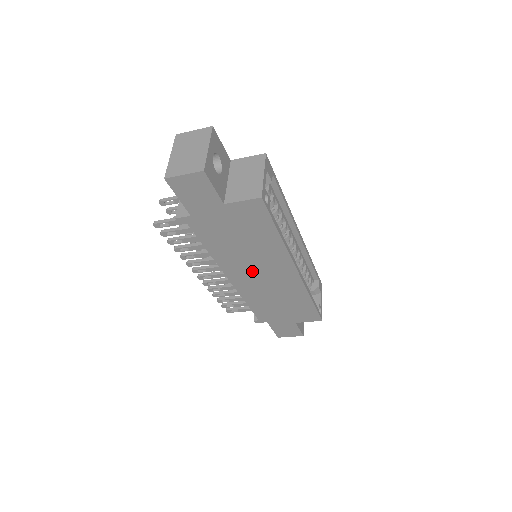
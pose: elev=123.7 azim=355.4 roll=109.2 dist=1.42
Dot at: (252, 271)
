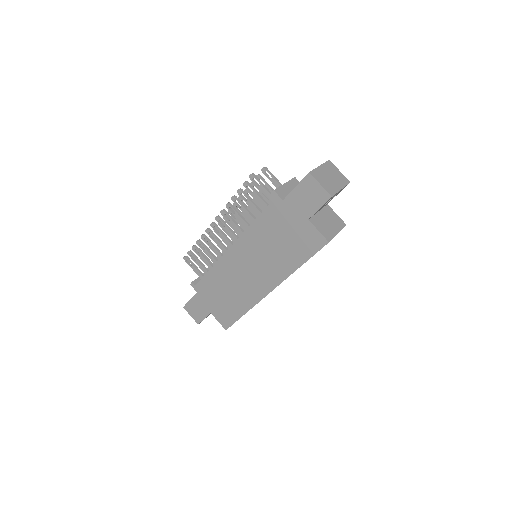
Dot at: (250, 261)
